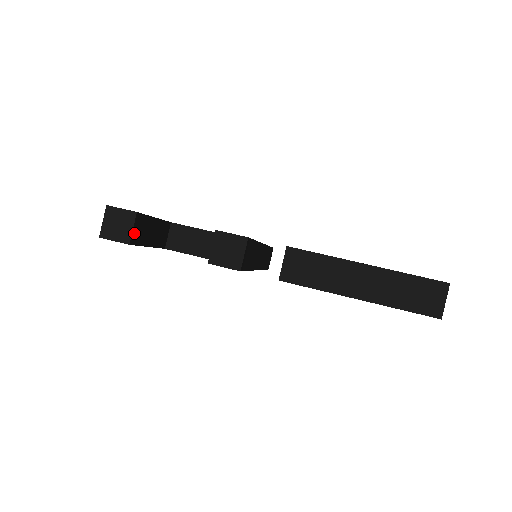
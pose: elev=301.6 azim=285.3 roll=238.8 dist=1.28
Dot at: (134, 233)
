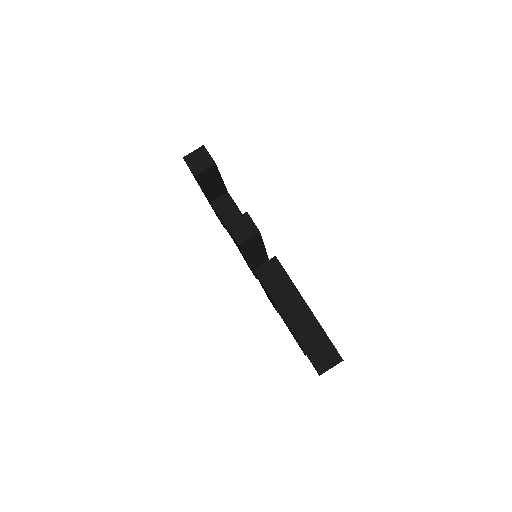
Dot at: (203, 173)
